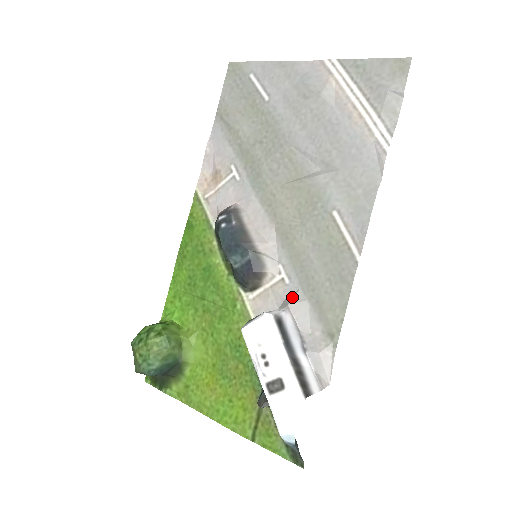
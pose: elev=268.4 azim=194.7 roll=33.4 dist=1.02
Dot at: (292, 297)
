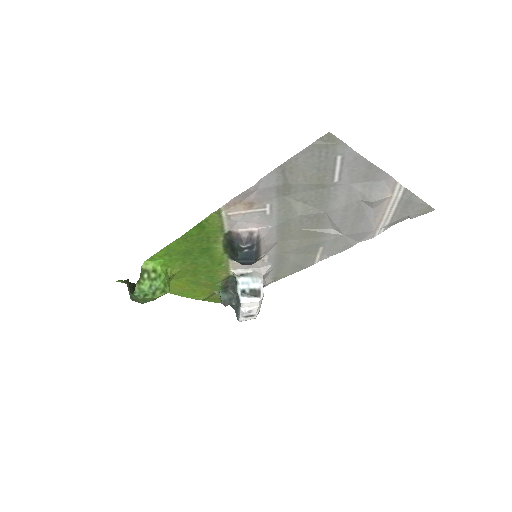
Dot at: (266, 270)
